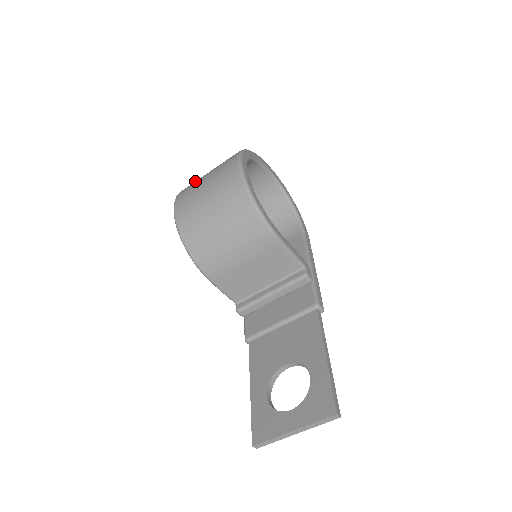
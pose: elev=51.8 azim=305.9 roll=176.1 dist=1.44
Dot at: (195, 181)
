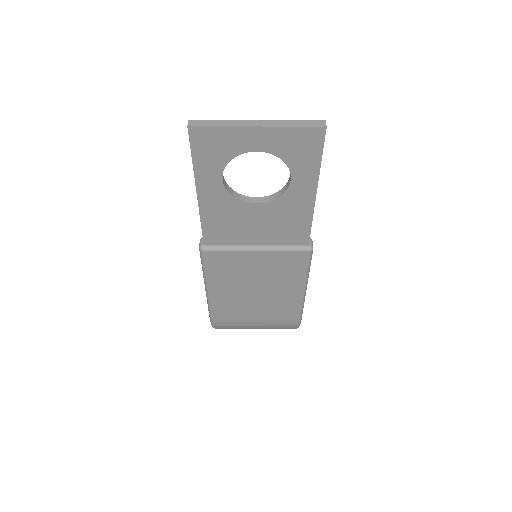
Dot at: occluded
